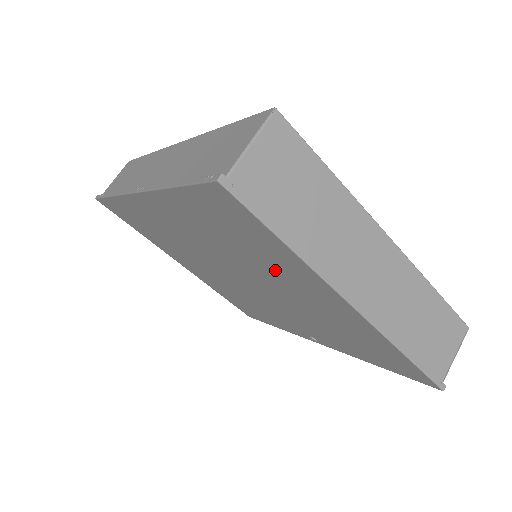
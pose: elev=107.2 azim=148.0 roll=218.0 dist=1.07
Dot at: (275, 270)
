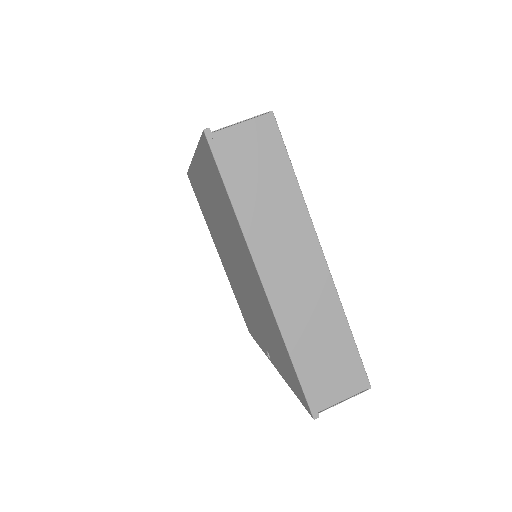
Dot at: (236, 241)
